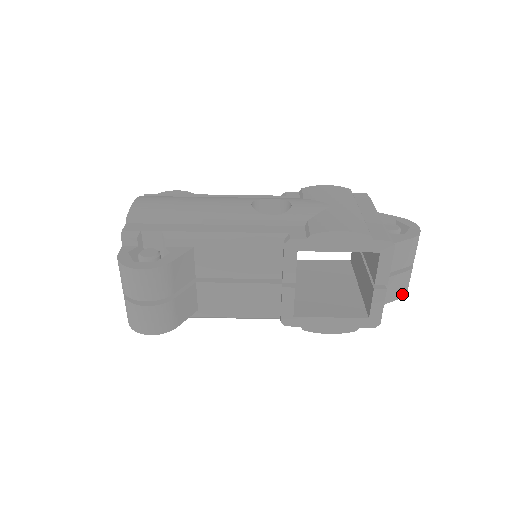
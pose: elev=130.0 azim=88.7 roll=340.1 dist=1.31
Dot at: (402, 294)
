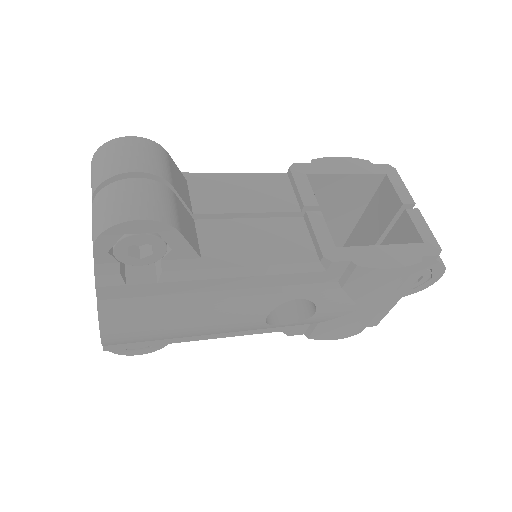
Dot at: (440, 260)
